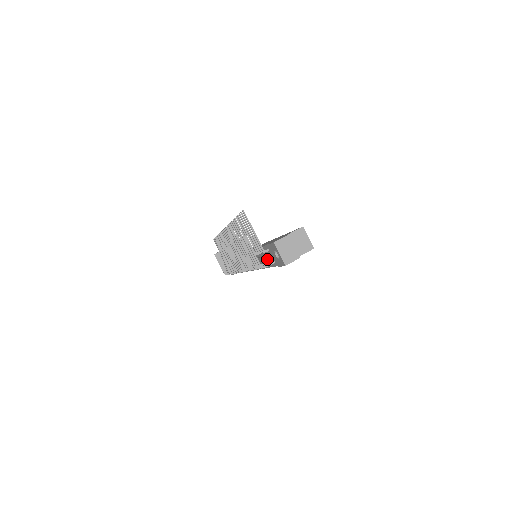
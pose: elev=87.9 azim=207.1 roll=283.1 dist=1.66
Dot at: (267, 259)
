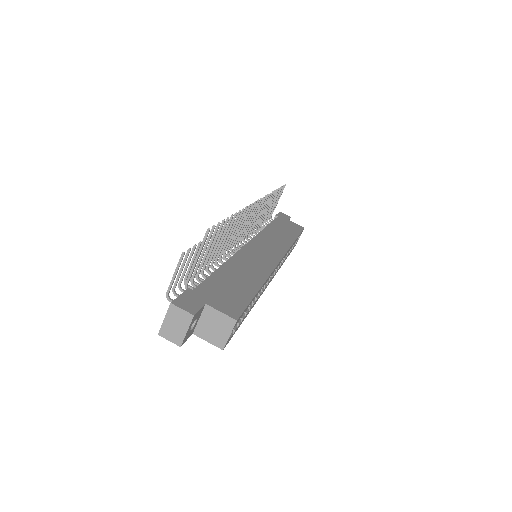
Dot at: occluded
